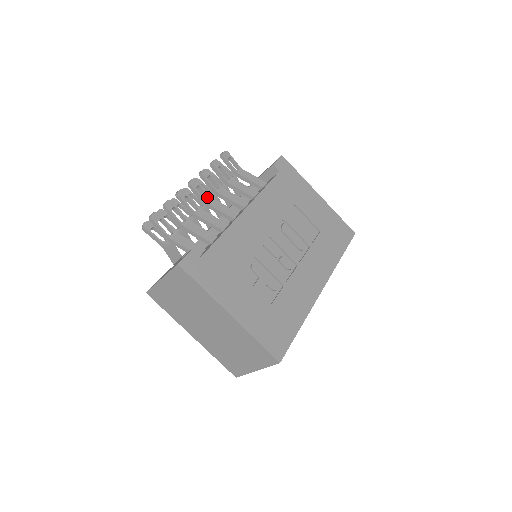
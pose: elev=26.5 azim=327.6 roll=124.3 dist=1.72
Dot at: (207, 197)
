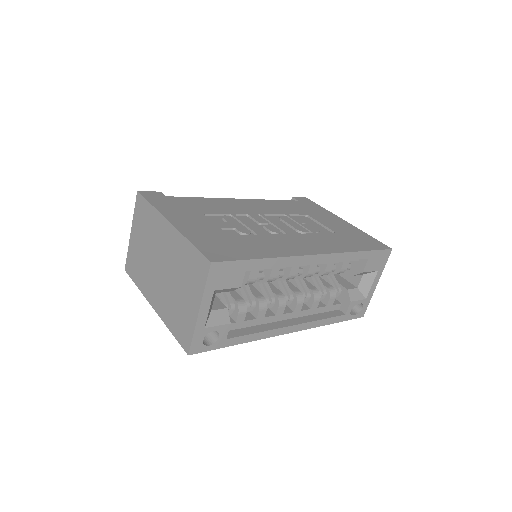
Dot at: occluded
